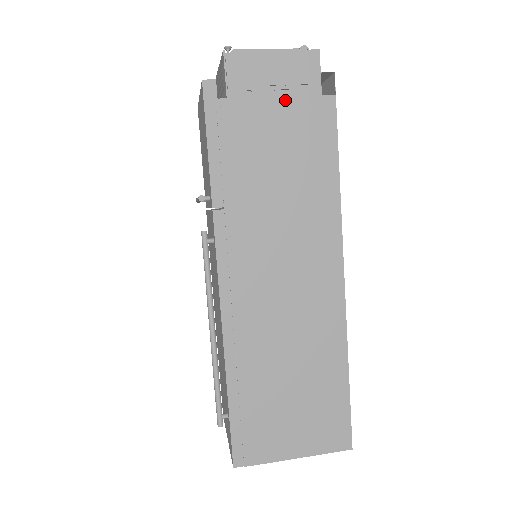
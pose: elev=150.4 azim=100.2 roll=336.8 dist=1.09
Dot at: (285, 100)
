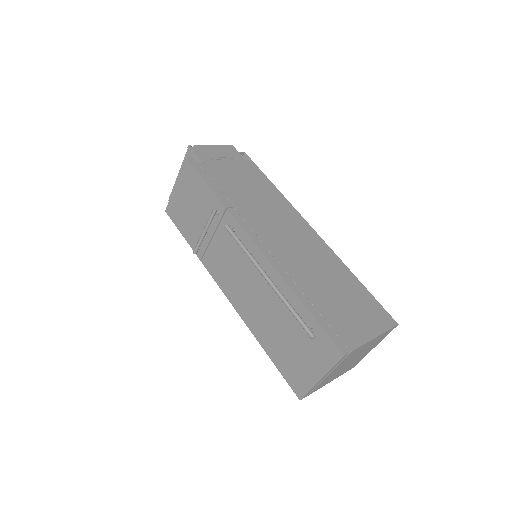
Dot at: (231, 162)
